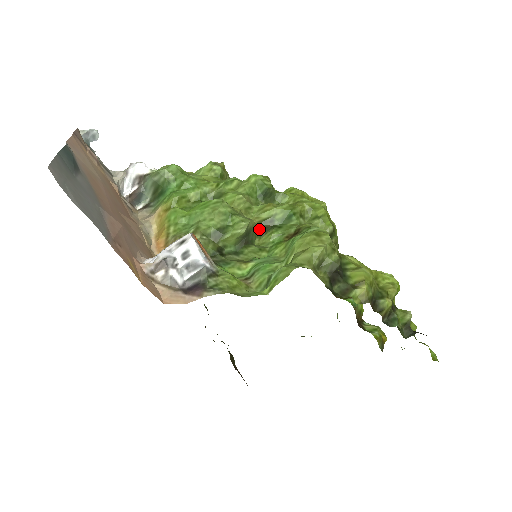
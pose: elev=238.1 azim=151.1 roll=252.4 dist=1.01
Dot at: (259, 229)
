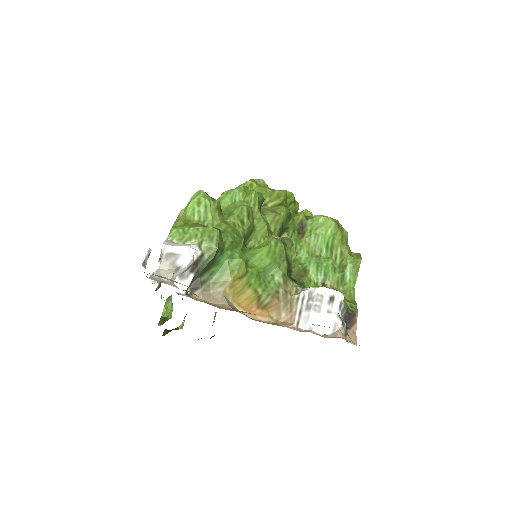
Dot at: occluded
